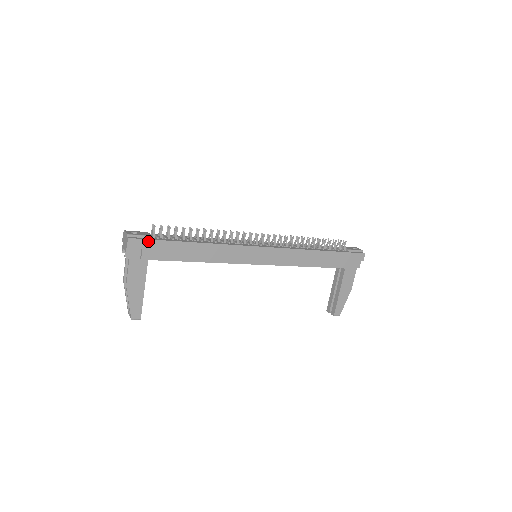
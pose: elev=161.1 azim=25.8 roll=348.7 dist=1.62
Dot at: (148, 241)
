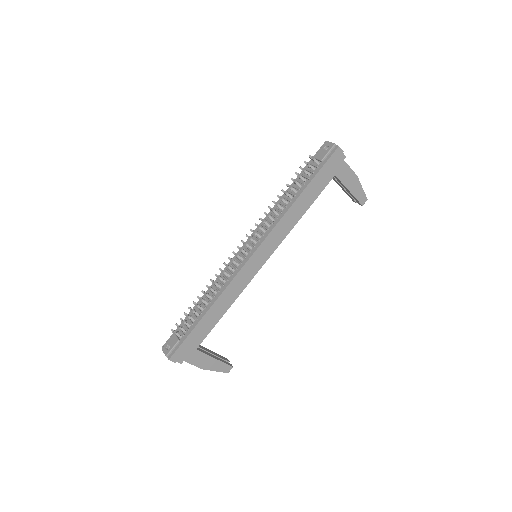
Dot at: (181, 347)
